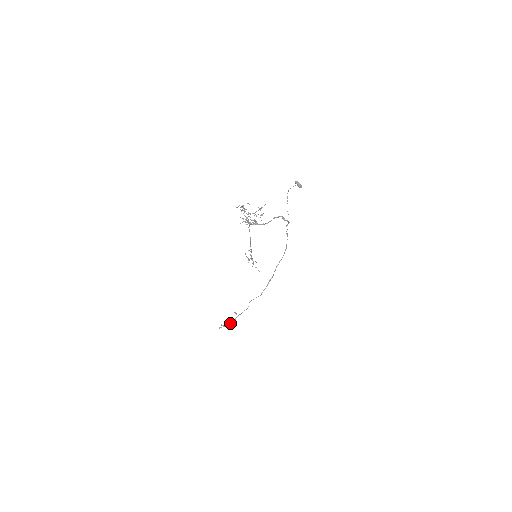
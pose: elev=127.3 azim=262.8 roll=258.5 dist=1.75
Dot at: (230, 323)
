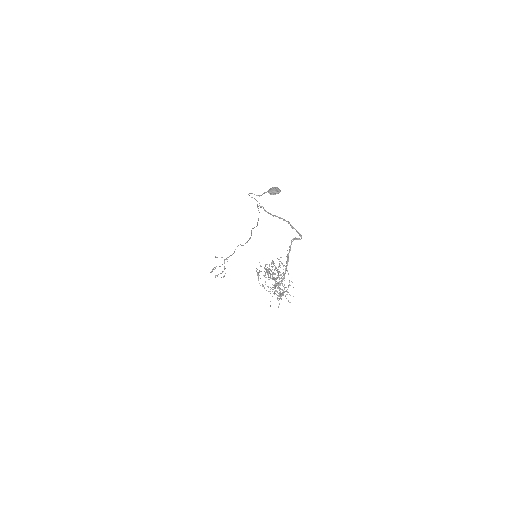
Dot at: occluded
